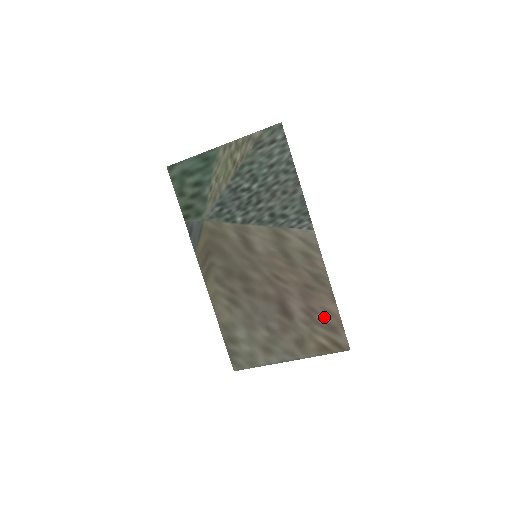
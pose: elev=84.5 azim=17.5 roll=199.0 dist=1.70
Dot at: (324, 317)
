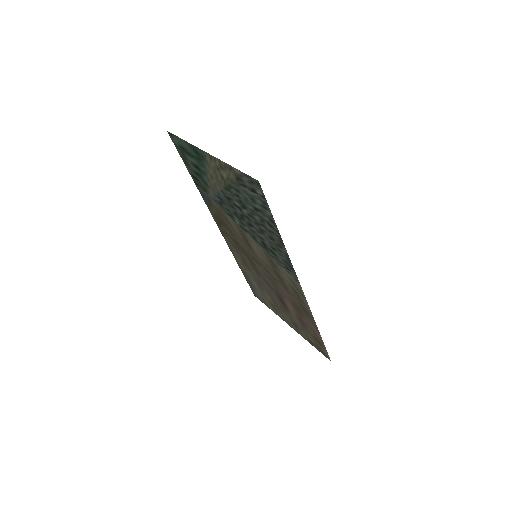
Dot at: (312, 332)
